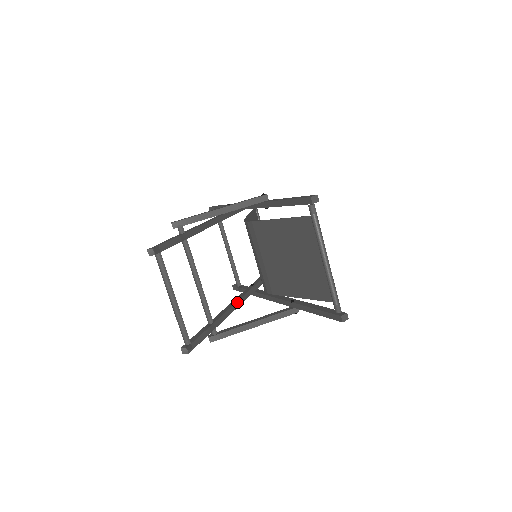
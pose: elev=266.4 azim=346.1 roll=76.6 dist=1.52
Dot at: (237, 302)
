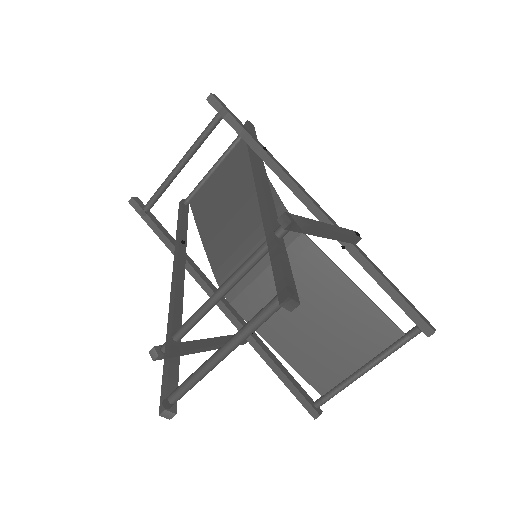
Dot at: (183, 285)
